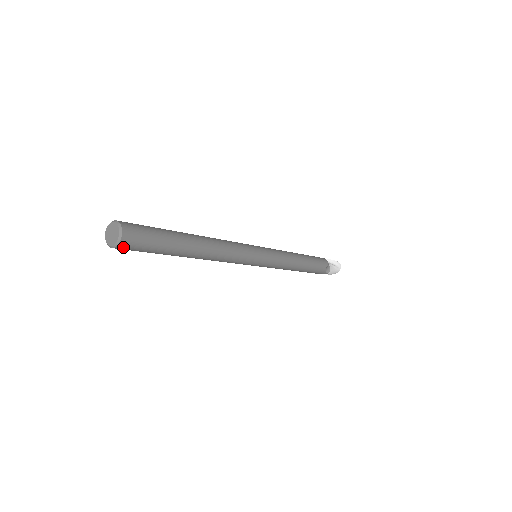
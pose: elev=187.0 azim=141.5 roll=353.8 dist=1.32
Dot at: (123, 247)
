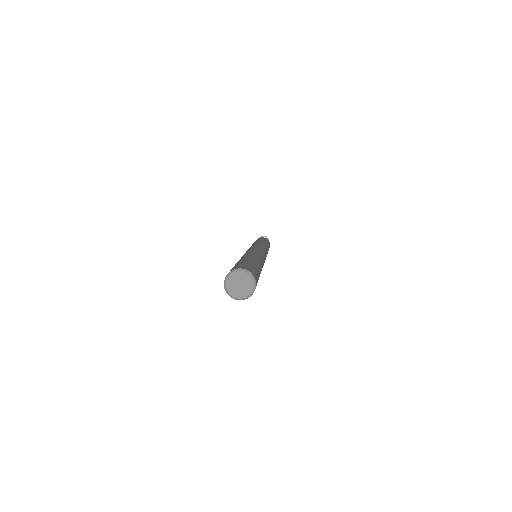
Dot at: (249, 296)
